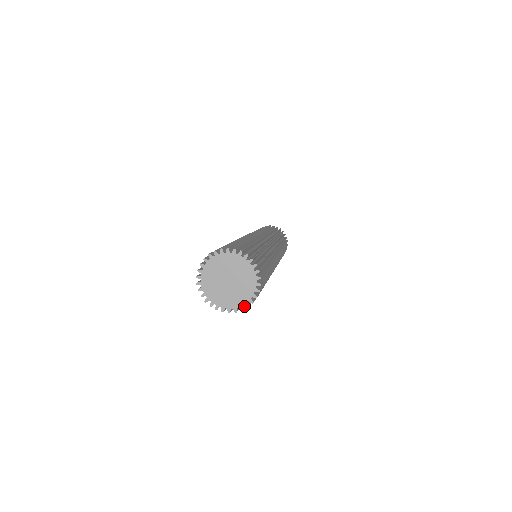
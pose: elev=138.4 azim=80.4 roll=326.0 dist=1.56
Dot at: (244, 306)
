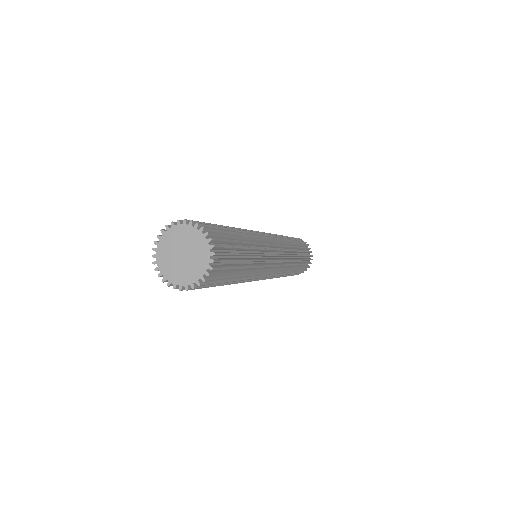
Dot at: (204, 283)
